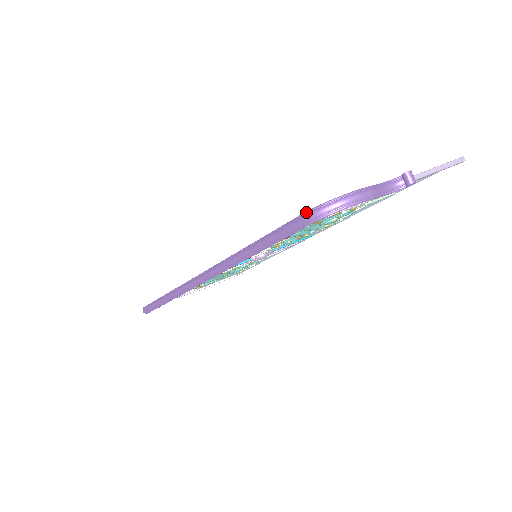
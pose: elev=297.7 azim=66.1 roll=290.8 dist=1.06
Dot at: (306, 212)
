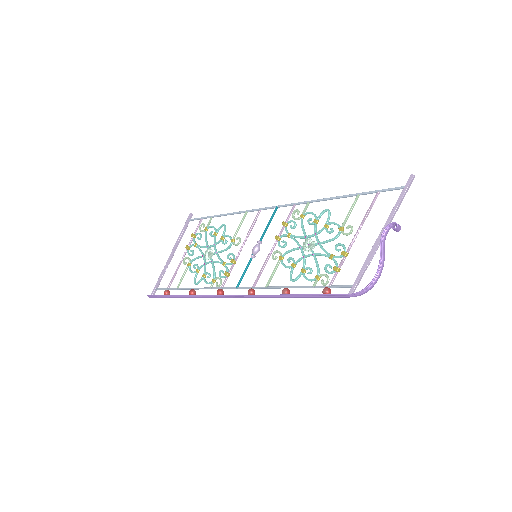
Dot at: (353, 295)
